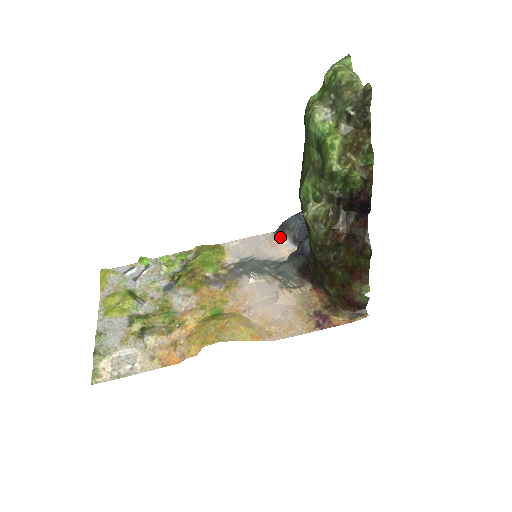
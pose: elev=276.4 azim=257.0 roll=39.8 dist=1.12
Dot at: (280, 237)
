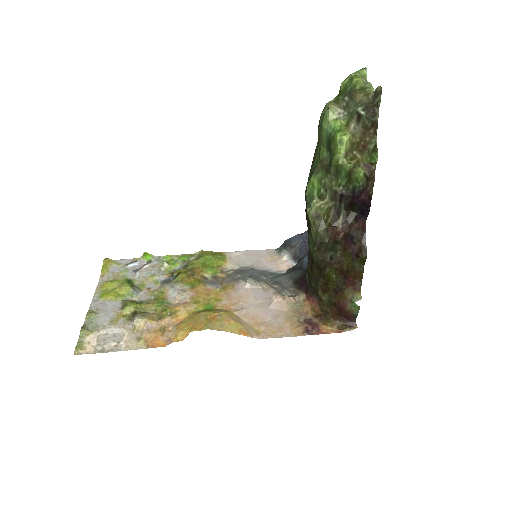
Dot at: (281, 253)
